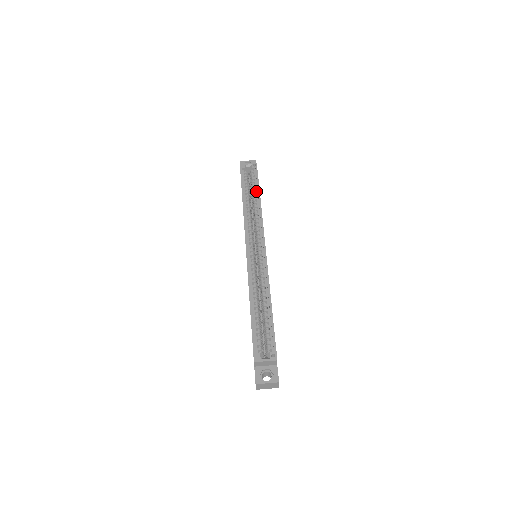
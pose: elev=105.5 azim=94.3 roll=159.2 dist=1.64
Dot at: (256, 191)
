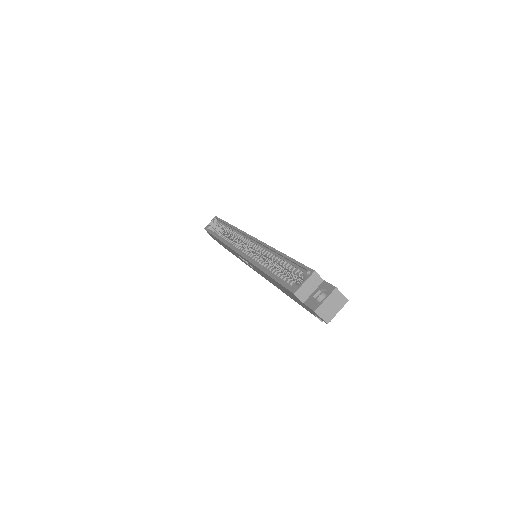
Dot at: (225, 226)
